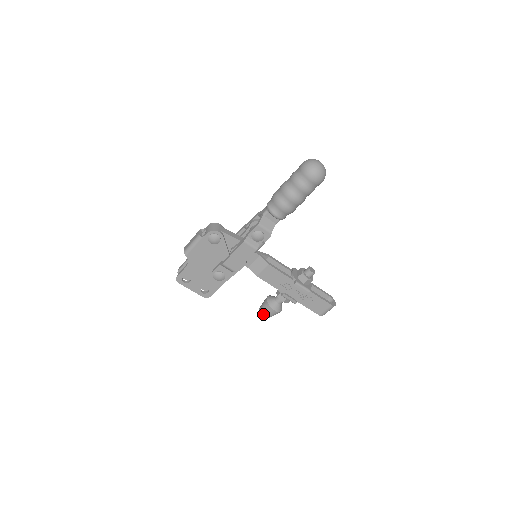
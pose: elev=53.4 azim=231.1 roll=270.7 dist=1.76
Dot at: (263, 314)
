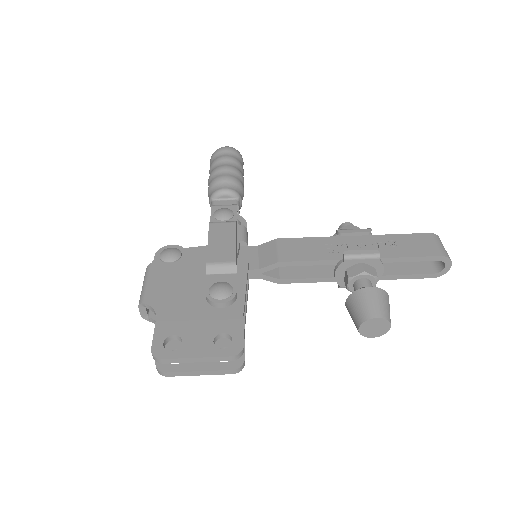
Dot at: (367, 315)
